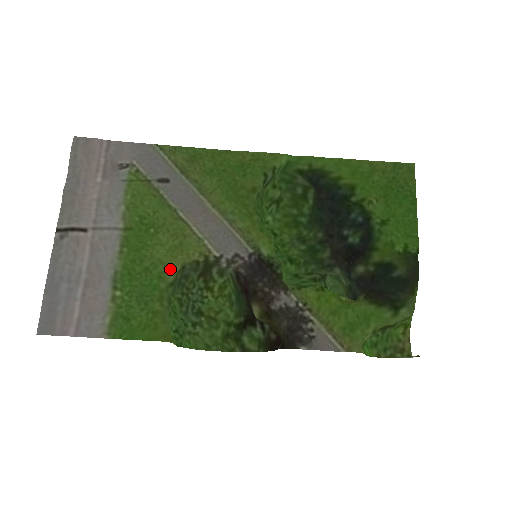
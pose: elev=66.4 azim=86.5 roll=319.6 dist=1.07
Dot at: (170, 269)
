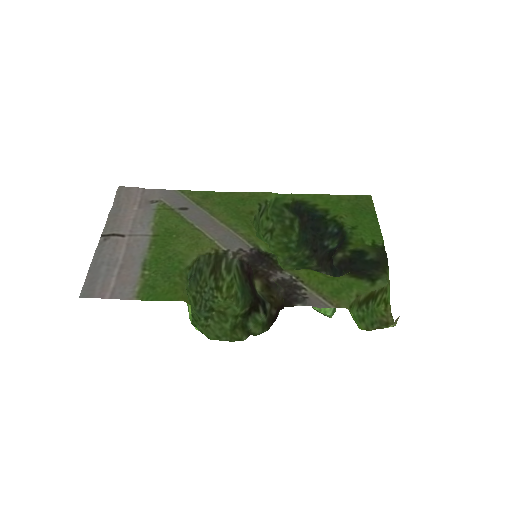
Dot at: (188, 258)
